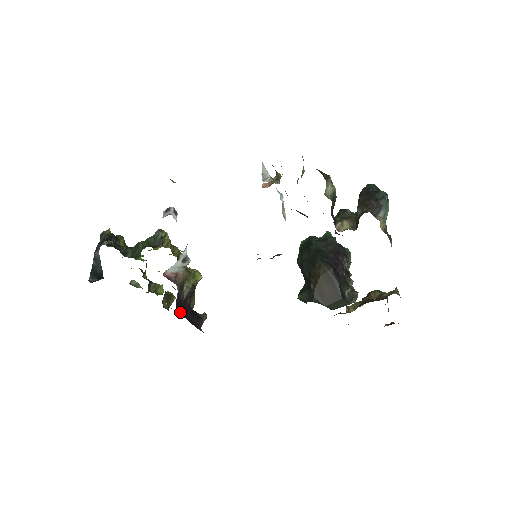
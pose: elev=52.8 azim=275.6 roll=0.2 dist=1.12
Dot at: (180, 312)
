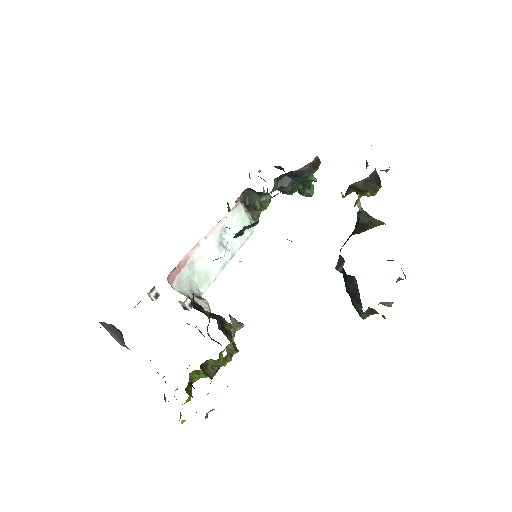
Dot at: occluded
